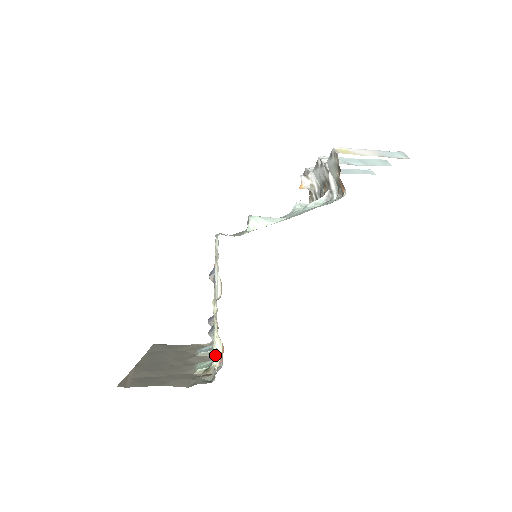
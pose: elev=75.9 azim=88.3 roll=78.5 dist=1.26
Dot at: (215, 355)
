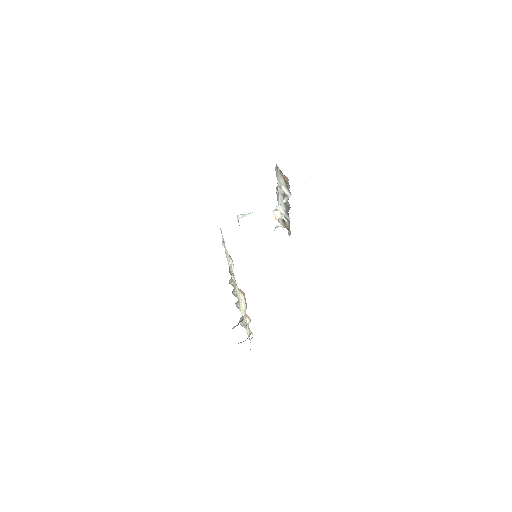
Dot at: (242, 308)
